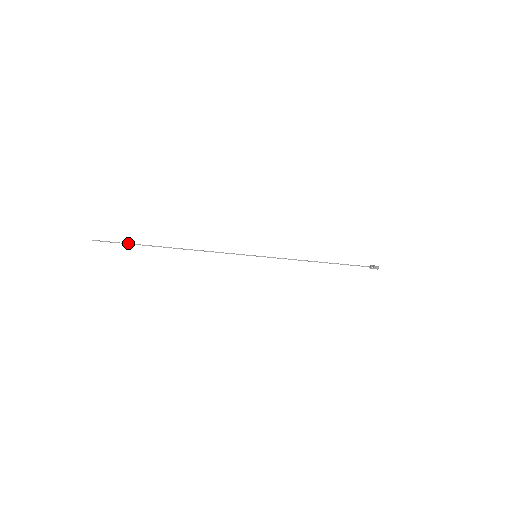
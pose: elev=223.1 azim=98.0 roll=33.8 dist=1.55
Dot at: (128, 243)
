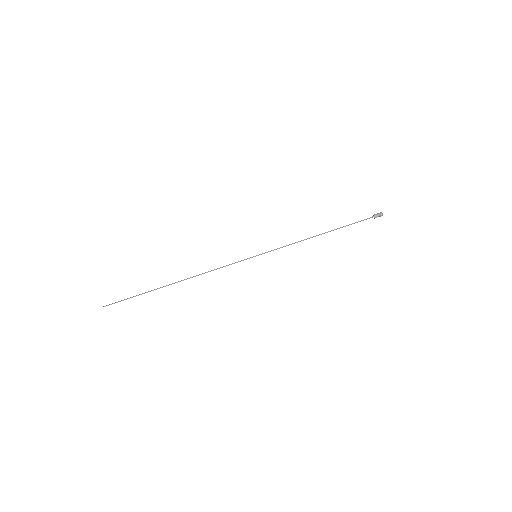
Dot at: (135, 296)
